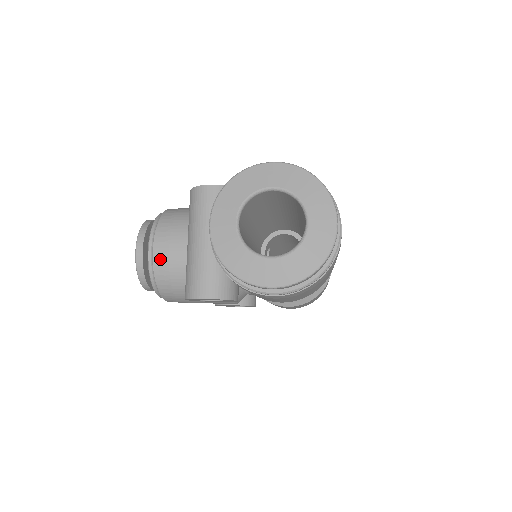
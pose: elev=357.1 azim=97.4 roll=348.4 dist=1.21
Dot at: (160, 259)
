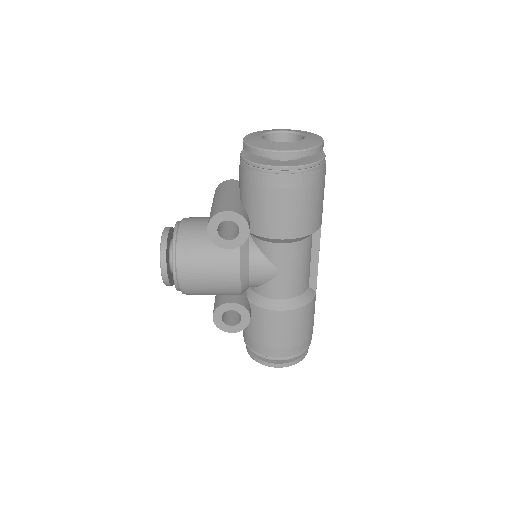
Dot at: (185, 226)
